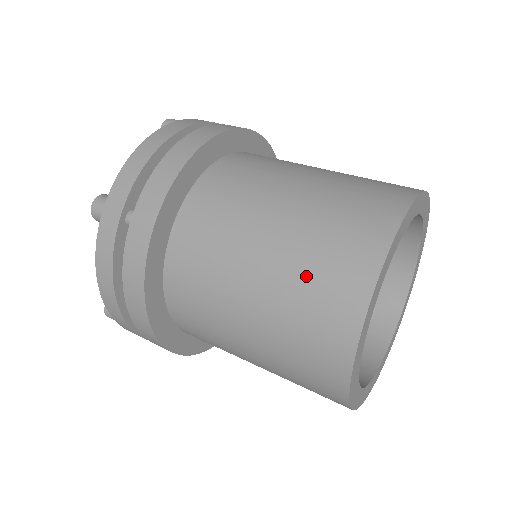
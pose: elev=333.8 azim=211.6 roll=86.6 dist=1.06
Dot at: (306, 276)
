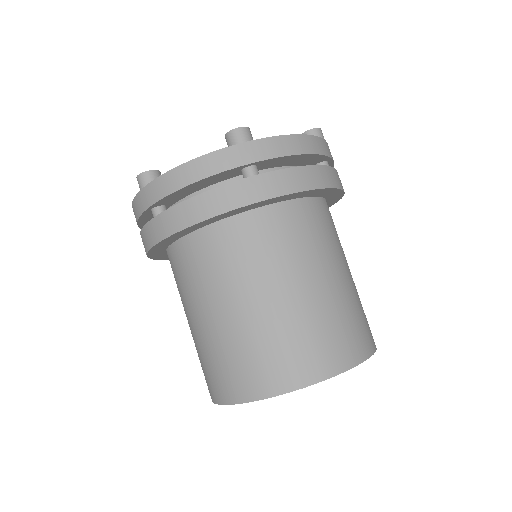
Dot at: (212, 358)
